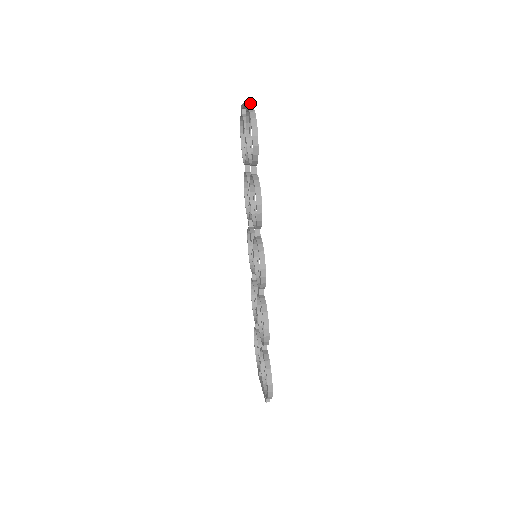
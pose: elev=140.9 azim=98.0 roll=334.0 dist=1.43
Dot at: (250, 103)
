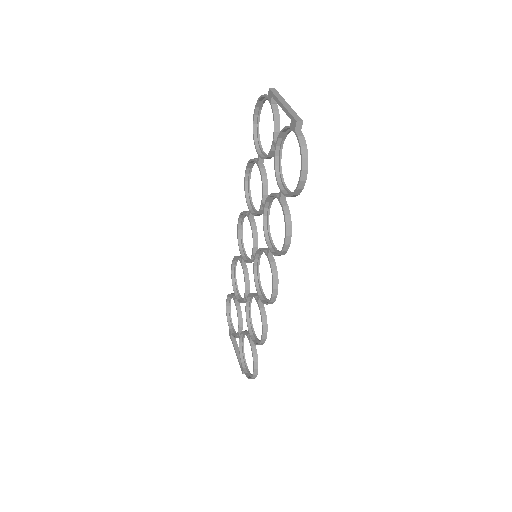
Dot at: (299, 126)
